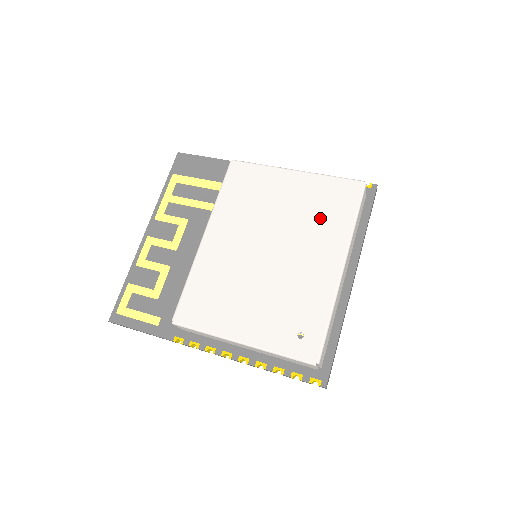
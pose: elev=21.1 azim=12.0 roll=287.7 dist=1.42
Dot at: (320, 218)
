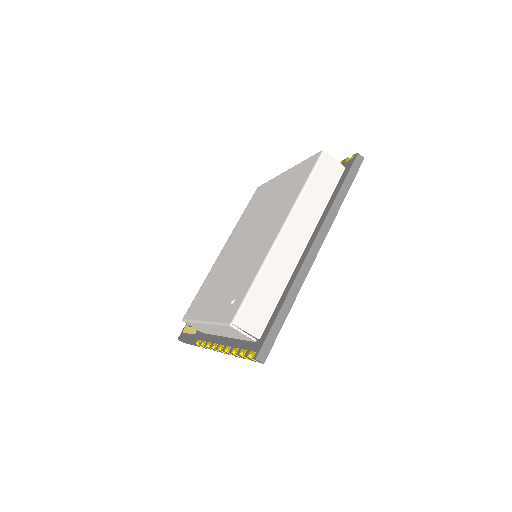
Dot at: (284, 198)
